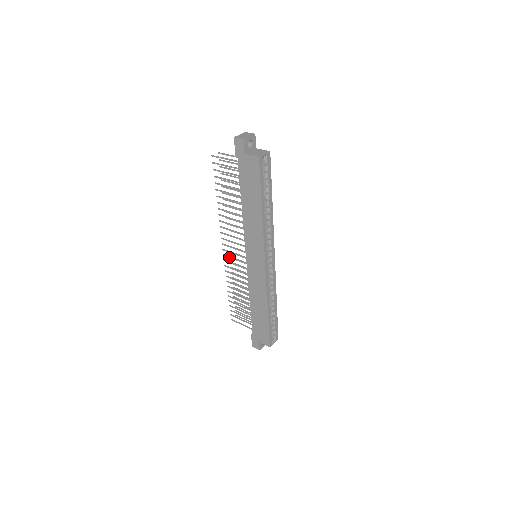
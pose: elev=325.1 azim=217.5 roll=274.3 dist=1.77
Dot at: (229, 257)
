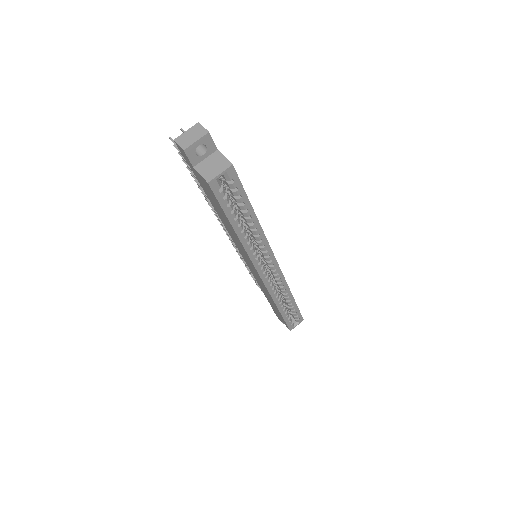
Dot at: (231, 240)
